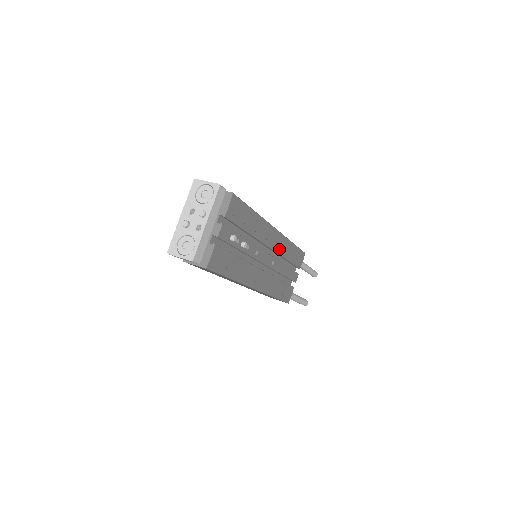
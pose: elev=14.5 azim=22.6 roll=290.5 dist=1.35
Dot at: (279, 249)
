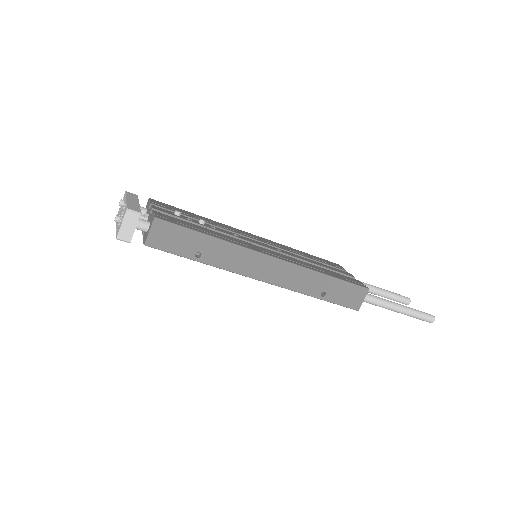
Dot at: (278, 247)
